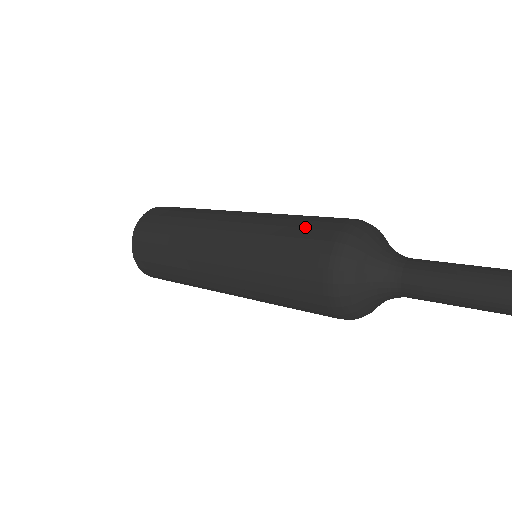
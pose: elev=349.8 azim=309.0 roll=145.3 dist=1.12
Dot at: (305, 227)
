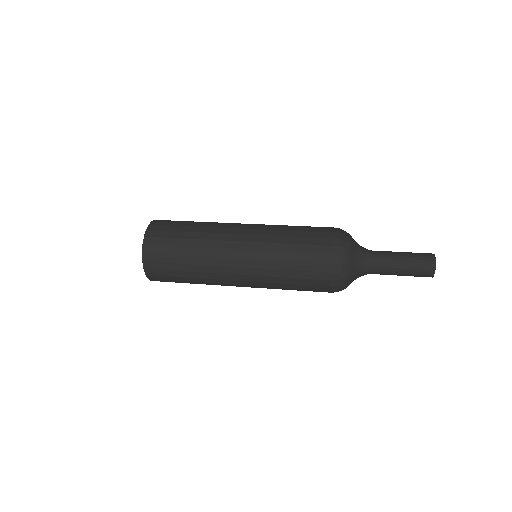
Dot at: (310, 237)
